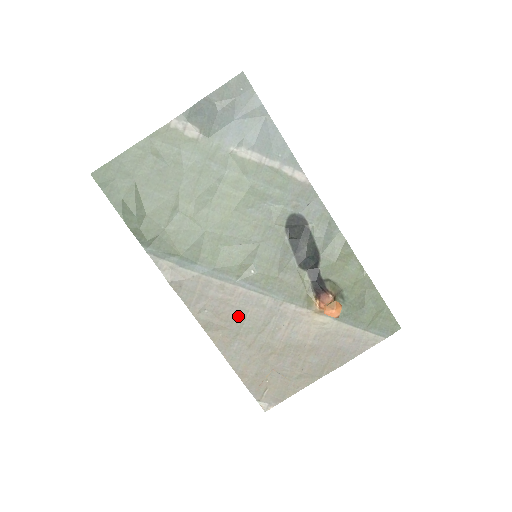
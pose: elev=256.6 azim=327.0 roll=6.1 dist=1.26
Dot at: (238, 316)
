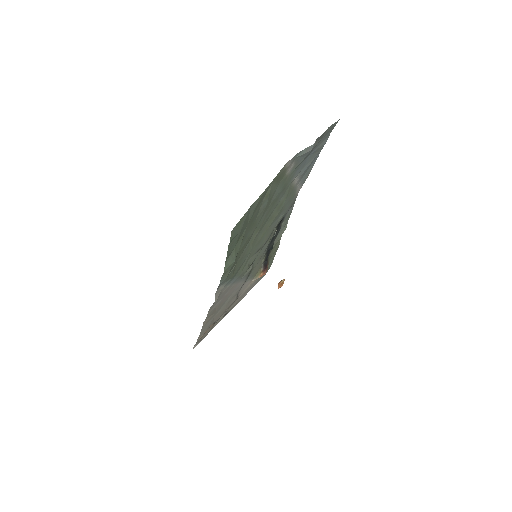
Dot at: (225, 301)
